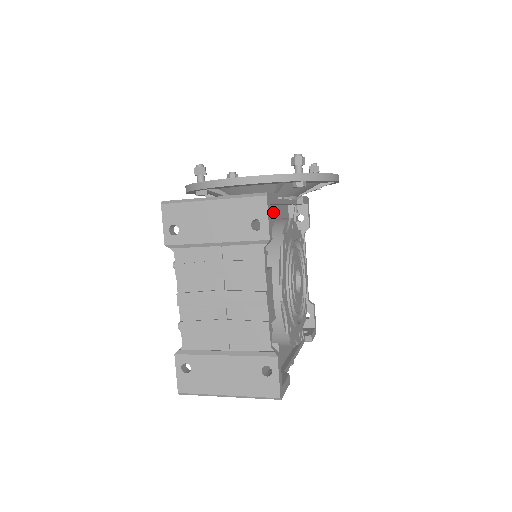
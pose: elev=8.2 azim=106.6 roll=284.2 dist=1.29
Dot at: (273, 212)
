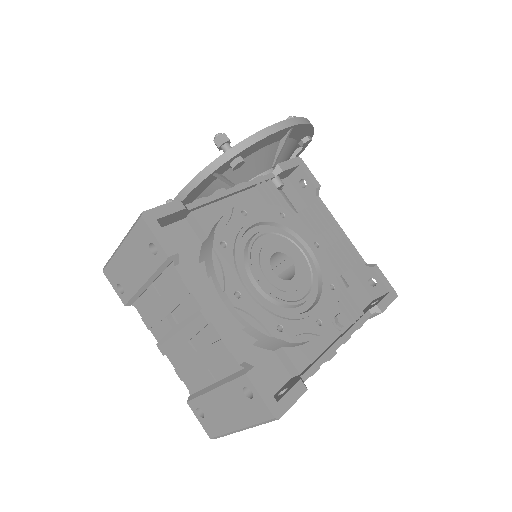
Dot at: (208, 213)
